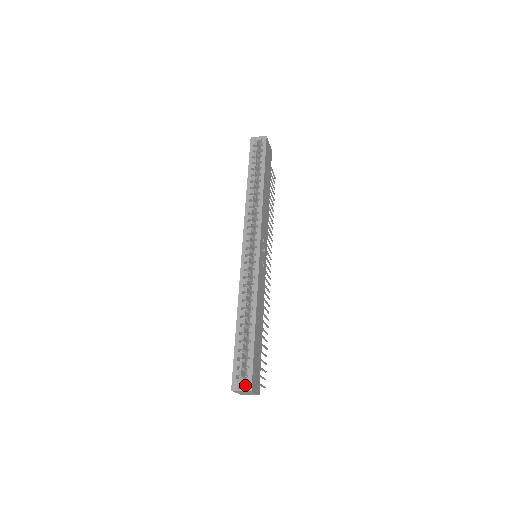
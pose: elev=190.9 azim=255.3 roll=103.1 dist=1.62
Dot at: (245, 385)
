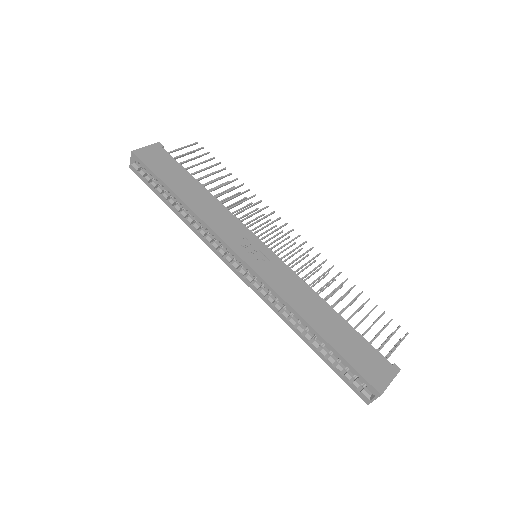
Dot at: occluded
